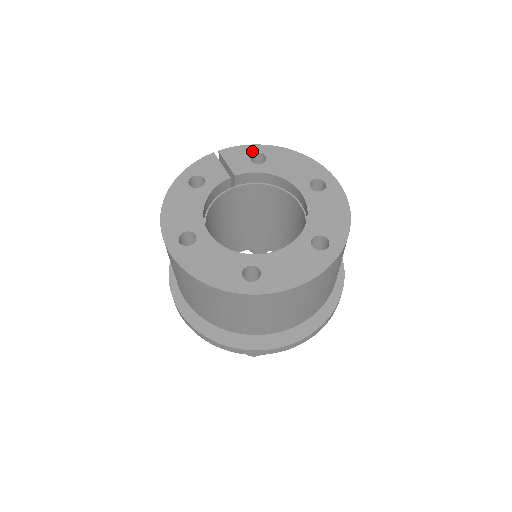
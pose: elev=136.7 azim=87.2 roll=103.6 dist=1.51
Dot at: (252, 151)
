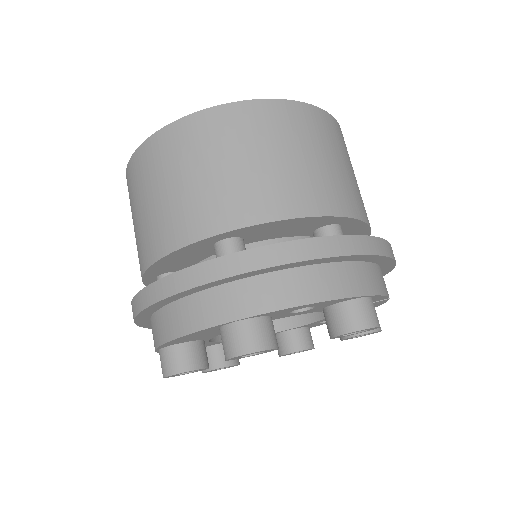
Dot at: occluded
